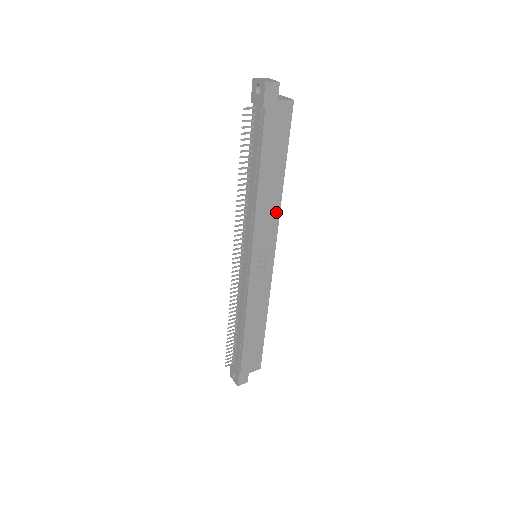
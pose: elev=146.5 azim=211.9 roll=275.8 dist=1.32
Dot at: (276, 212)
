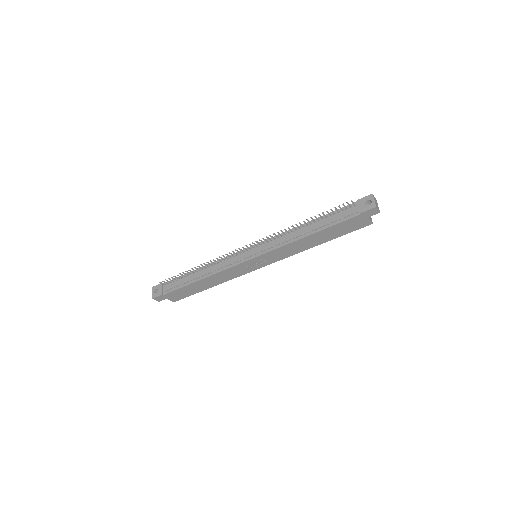
Dot at: (295, 252)
